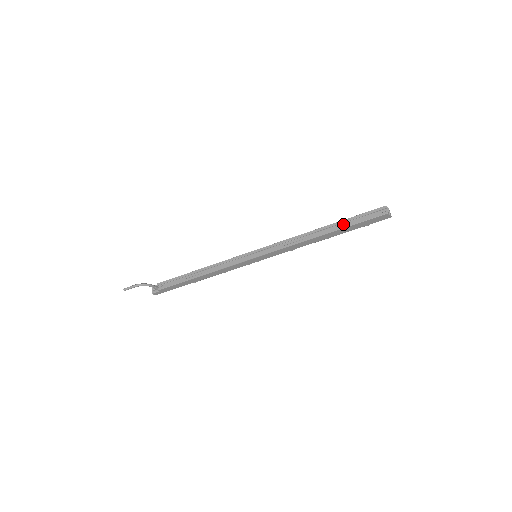
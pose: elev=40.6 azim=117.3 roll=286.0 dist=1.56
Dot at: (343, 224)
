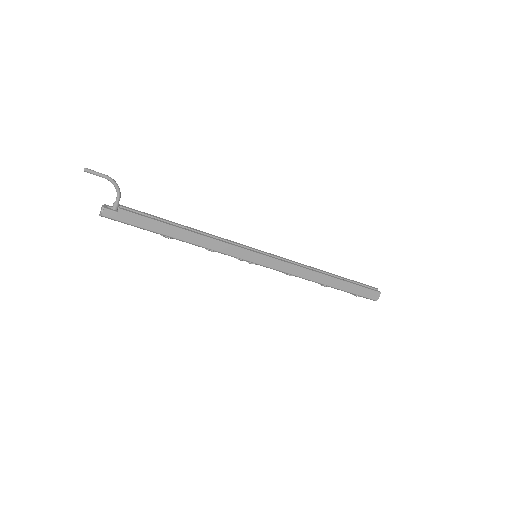
Dot at: occluded
